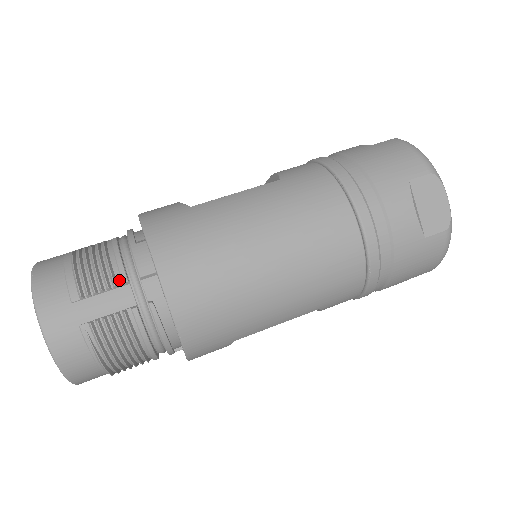
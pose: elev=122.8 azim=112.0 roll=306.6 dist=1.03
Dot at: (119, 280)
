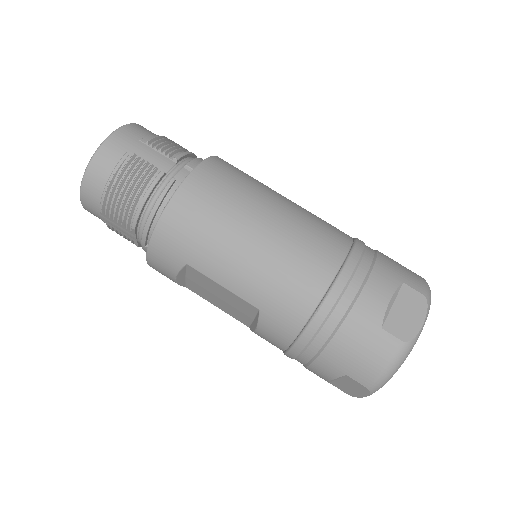
Dot at: (174, 157)
